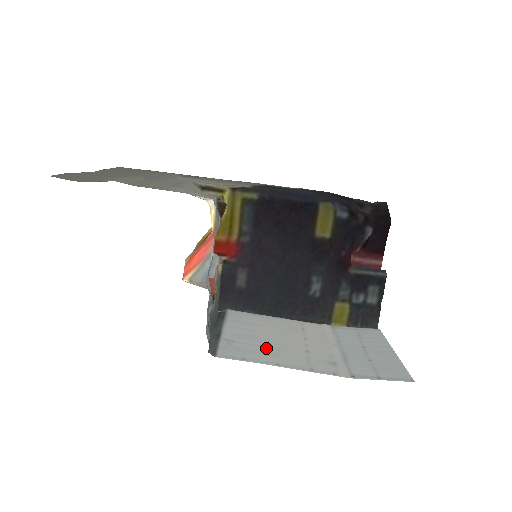
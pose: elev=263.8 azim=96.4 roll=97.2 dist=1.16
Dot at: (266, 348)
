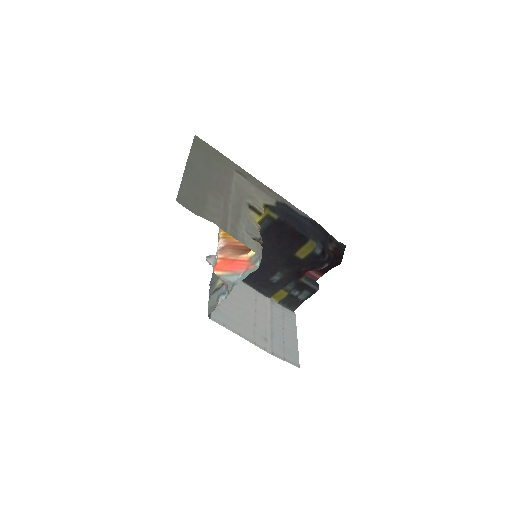
Dot at: (235, 316)
